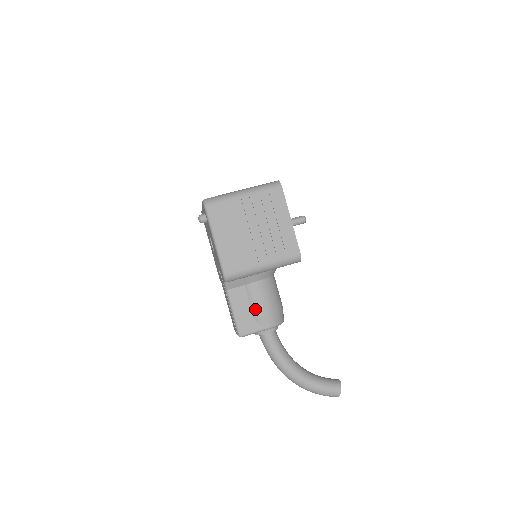
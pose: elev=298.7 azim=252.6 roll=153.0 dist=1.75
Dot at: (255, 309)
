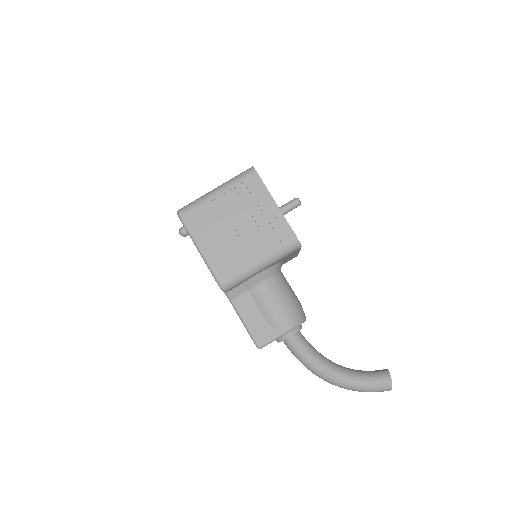
Dot at: (267, 313)
